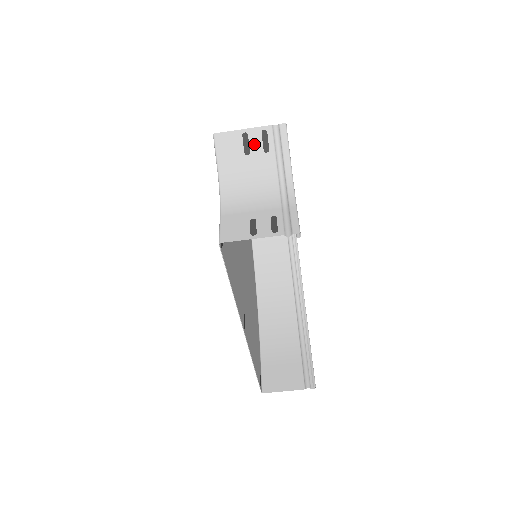
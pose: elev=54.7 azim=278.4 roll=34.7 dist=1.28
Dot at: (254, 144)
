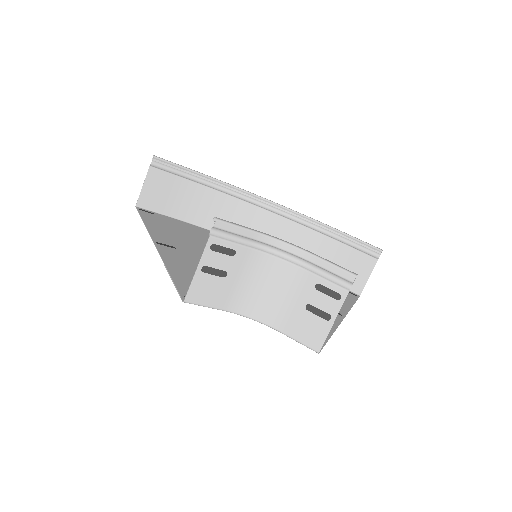
Dot at: (219, 263)
